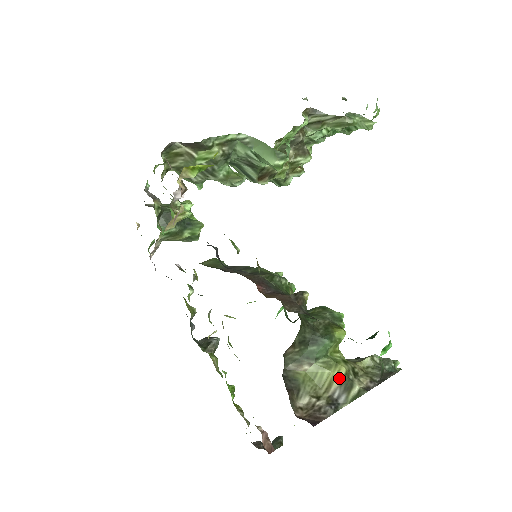
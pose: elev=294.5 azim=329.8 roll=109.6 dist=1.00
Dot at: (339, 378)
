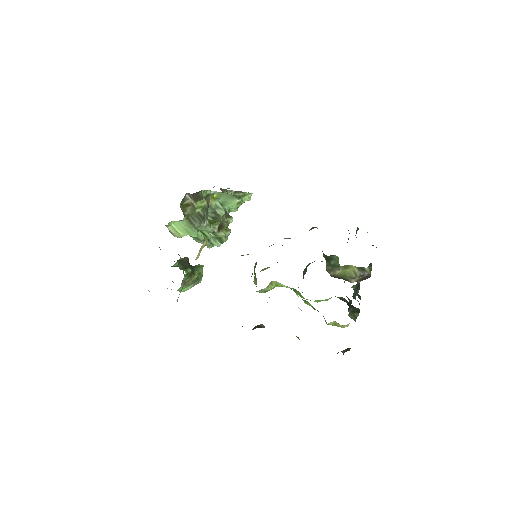
Dot at: (355, 269)
